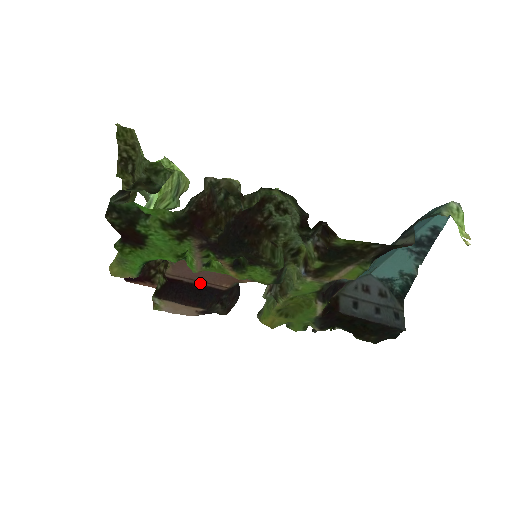
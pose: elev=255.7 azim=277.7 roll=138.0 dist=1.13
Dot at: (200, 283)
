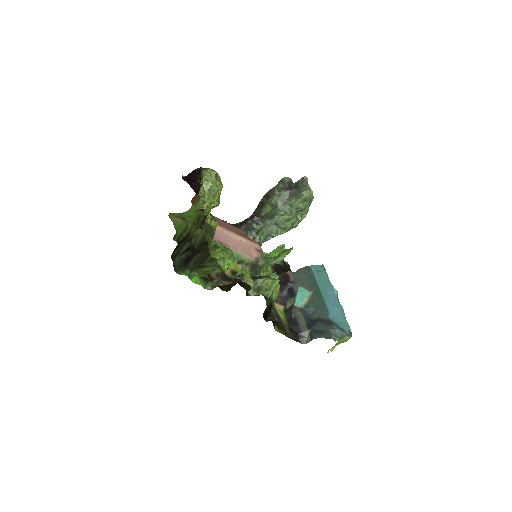
Dot at: (224, 221)
